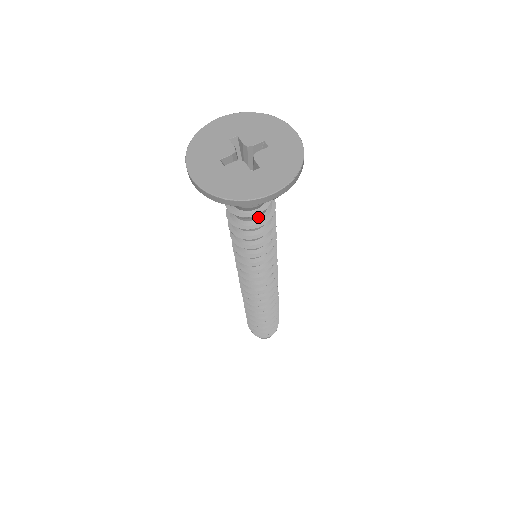
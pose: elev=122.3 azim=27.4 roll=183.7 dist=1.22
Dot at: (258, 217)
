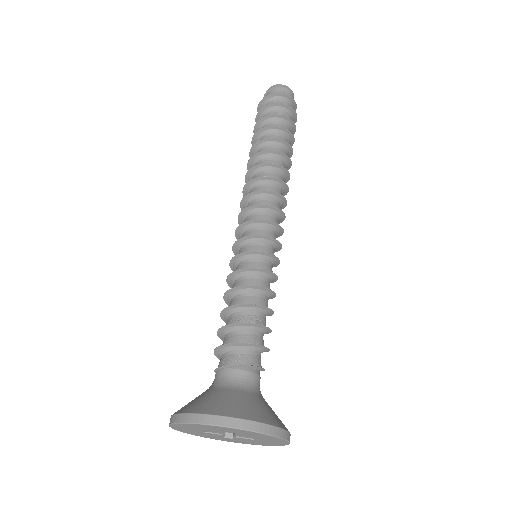
Dot at: (260, 355)
